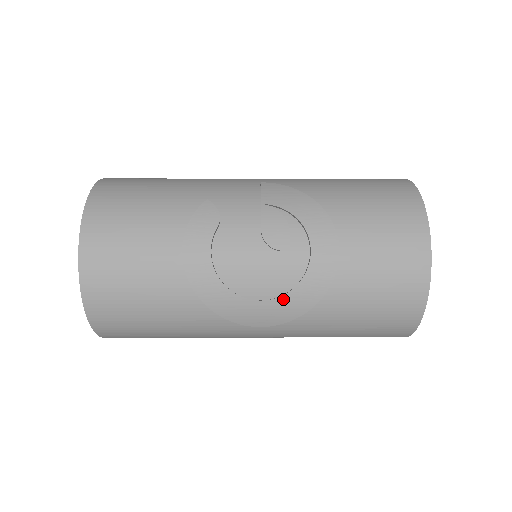
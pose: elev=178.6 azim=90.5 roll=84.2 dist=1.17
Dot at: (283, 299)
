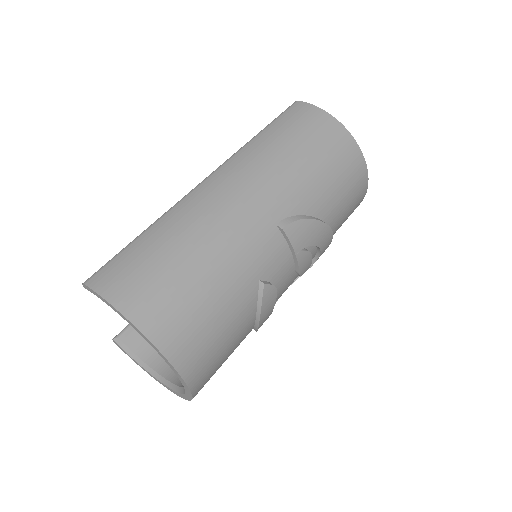
Dot at: occluded
